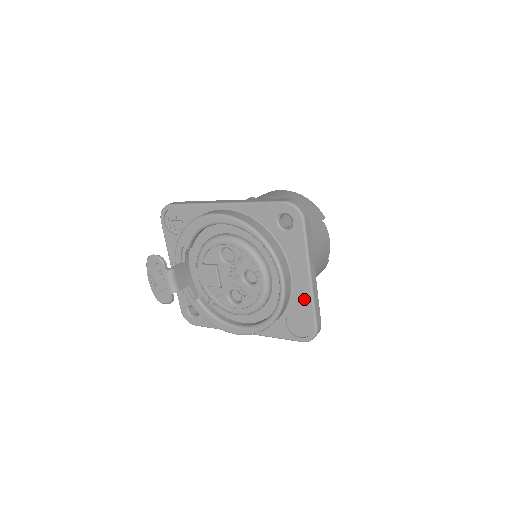
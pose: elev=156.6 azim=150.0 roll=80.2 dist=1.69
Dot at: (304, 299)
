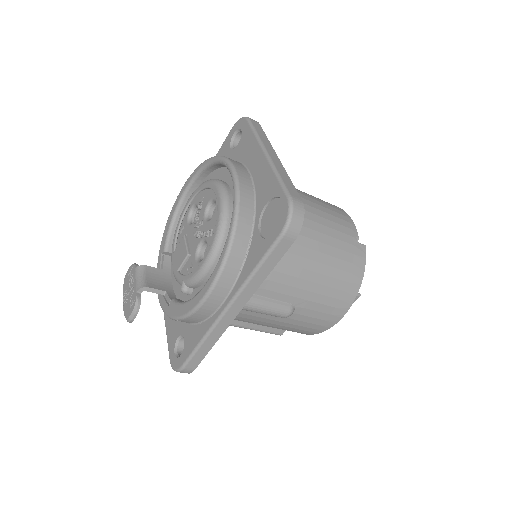
Dot at: (267, 180)
